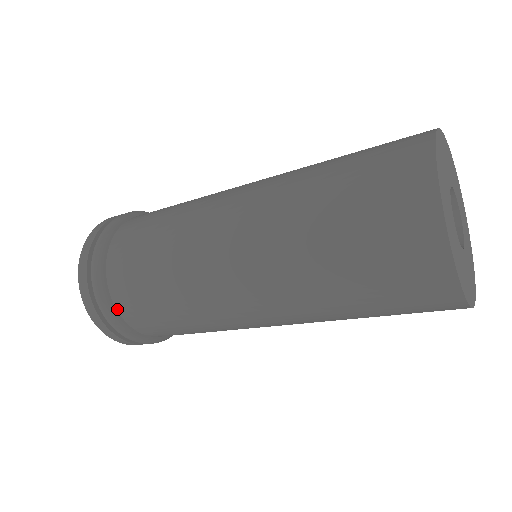
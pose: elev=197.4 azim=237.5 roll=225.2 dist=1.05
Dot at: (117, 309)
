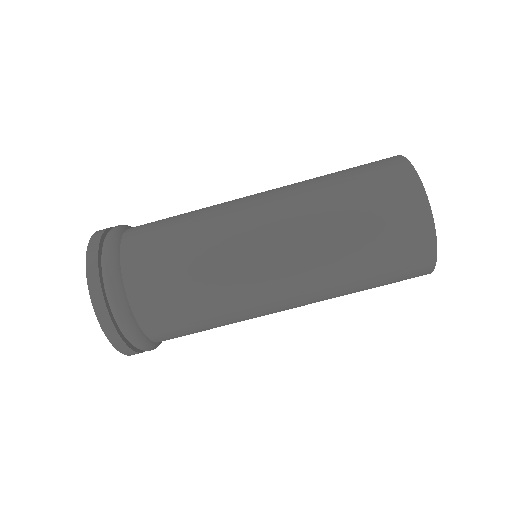
Dot at: (121, 247)
